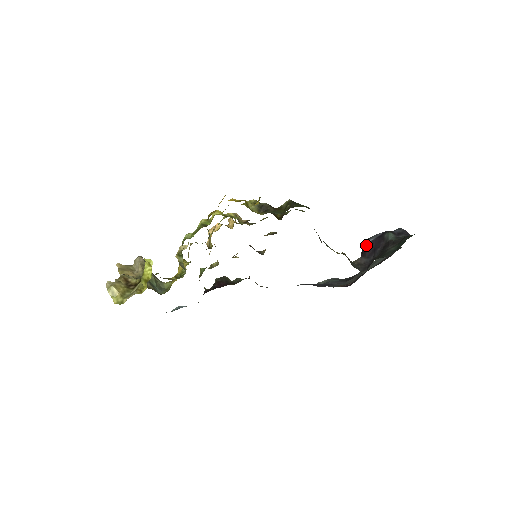
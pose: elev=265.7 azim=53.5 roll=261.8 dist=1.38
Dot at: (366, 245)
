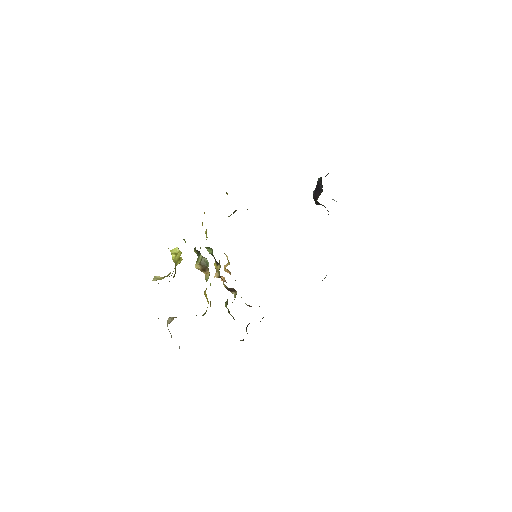
Dot at: (313, 194)
